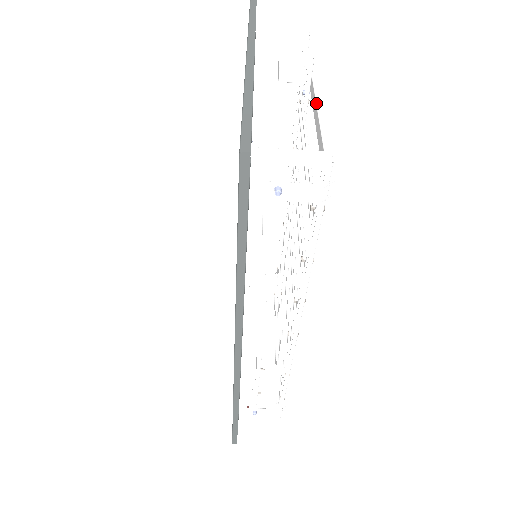
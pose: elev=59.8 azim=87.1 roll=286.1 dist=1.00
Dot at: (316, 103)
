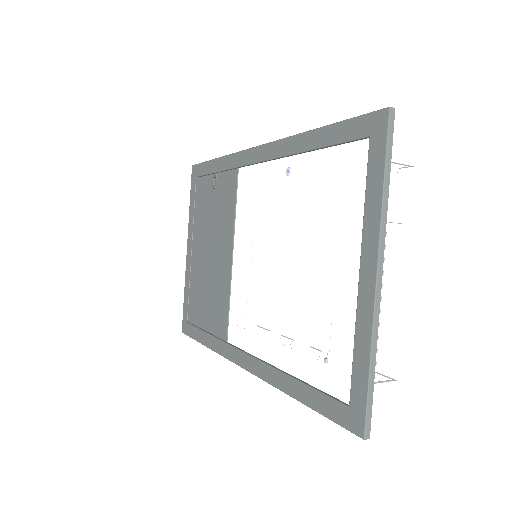
Dot at: (393, 276)
